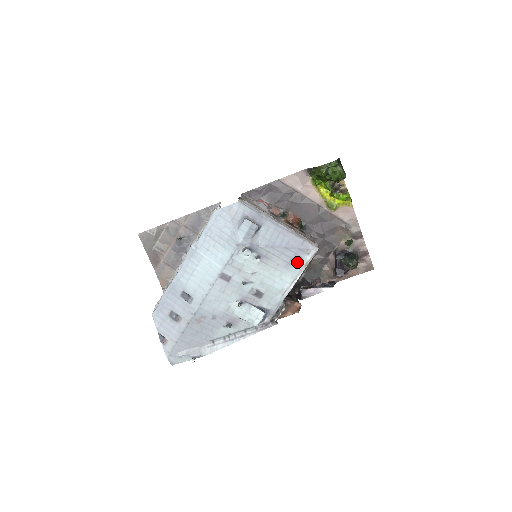
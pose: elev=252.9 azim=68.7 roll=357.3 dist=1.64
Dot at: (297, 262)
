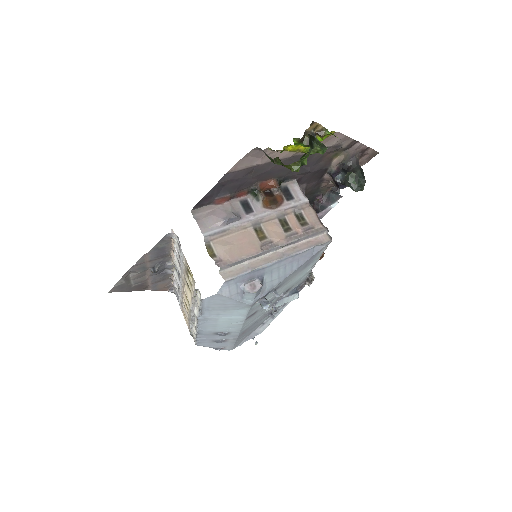
Dot at: (313, 260)
